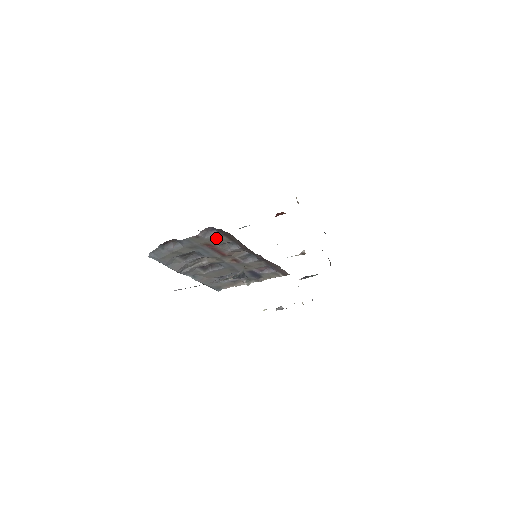
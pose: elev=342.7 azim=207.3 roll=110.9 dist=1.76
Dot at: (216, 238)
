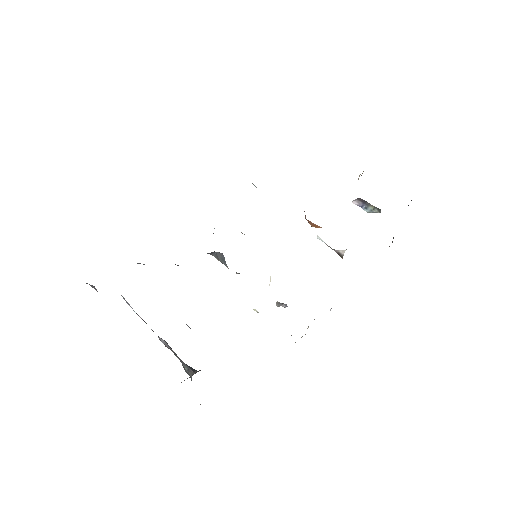
Dot at: occluded
